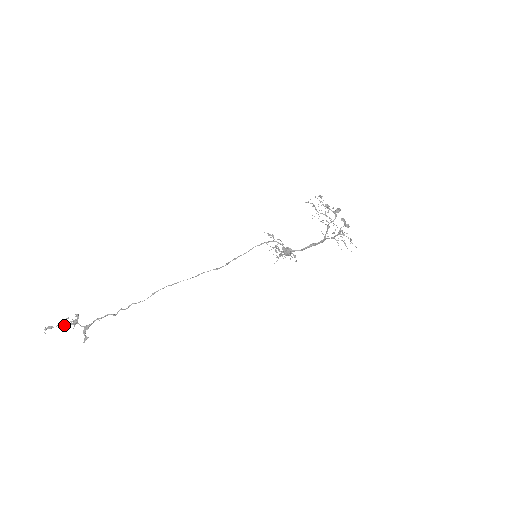
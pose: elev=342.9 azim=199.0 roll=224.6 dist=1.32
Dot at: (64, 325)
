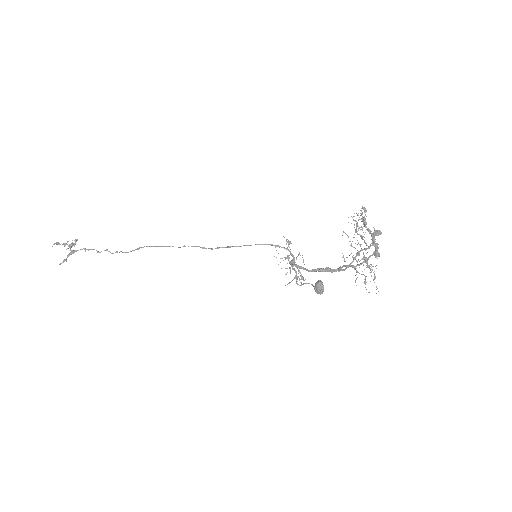
Dot at: (65, 245)
